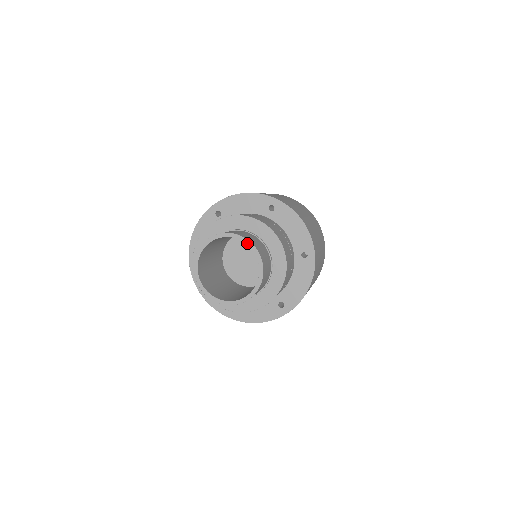
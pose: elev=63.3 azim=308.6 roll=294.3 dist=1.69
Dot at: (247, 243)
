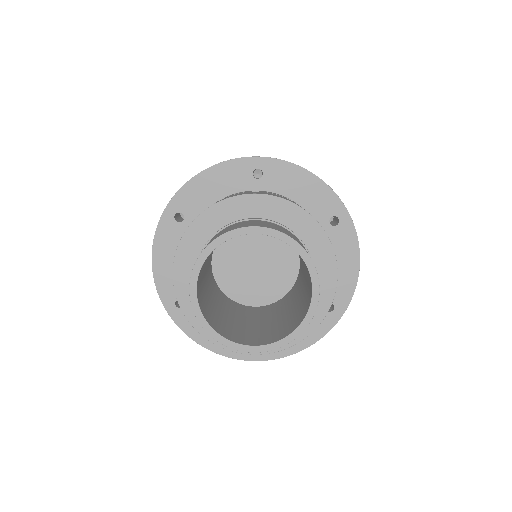
Dot at: (312, 275)
